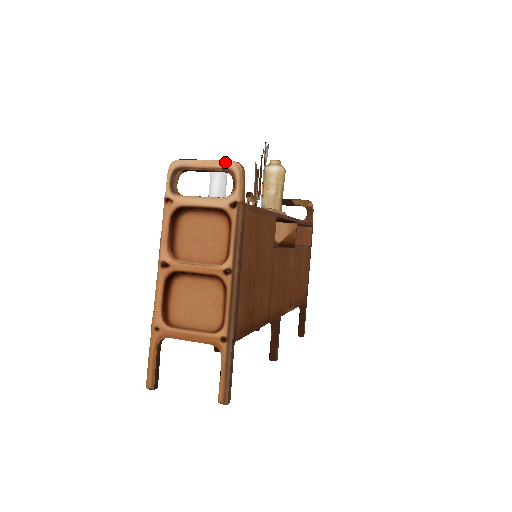
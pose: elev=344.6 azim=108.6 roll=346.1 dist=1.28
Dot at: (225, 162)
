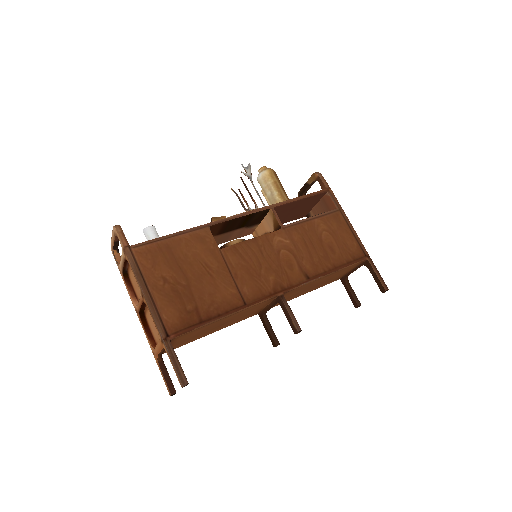
Dot at: (113, 230)
